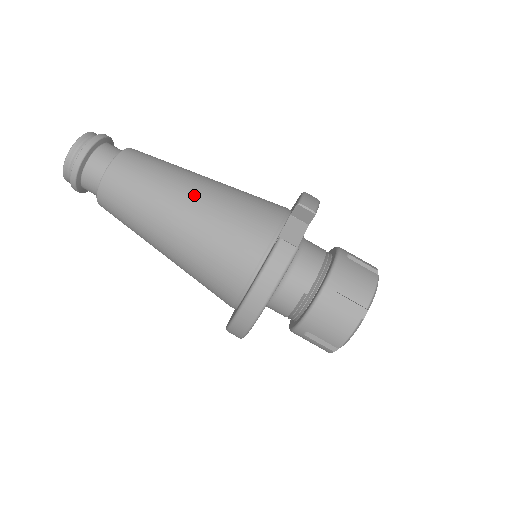
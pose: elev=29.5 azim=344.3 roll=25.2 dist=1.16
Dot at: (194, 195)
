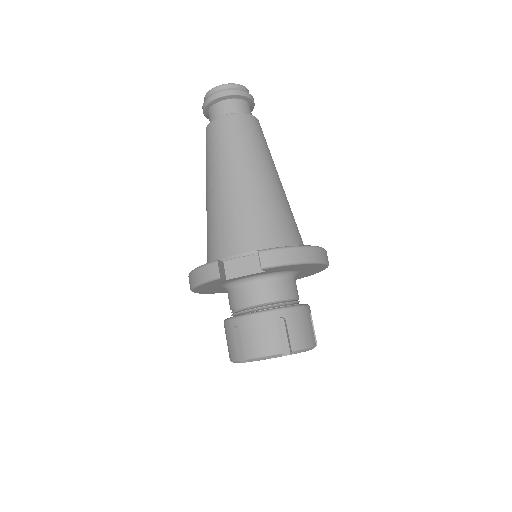
Dot at: (228, 183)
